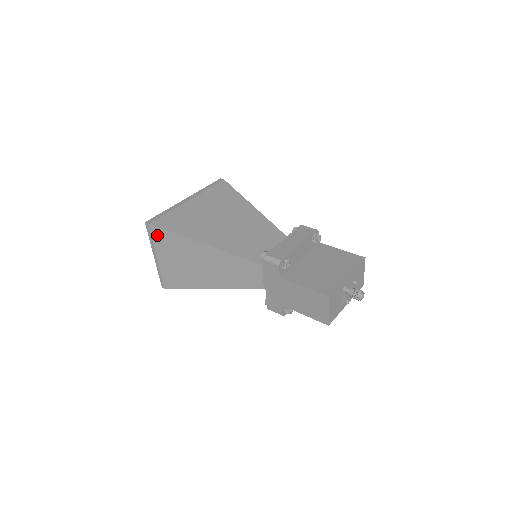
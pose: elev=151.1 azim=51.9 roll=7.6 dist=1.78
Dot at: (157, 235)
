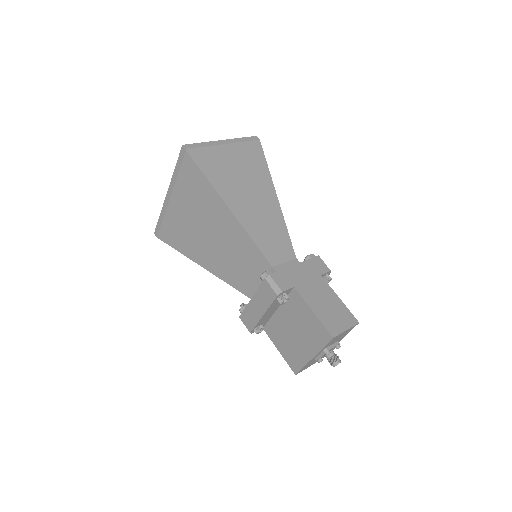
Dot at: occluded
